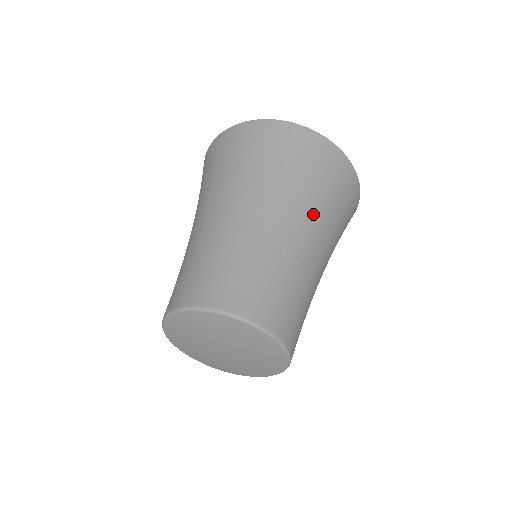
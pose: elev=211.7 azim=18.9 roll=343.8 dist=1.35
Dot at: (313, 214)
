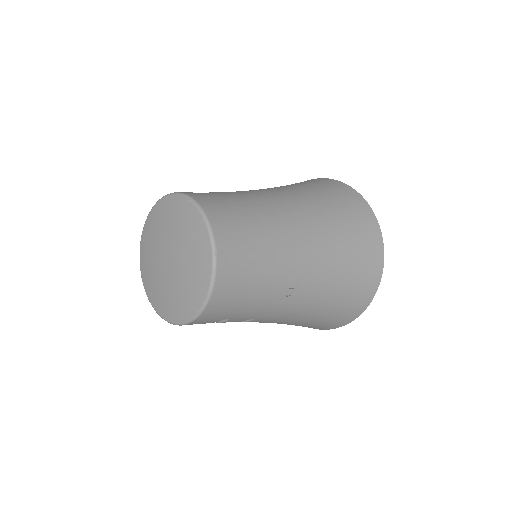
Dot at: (302, 199)
